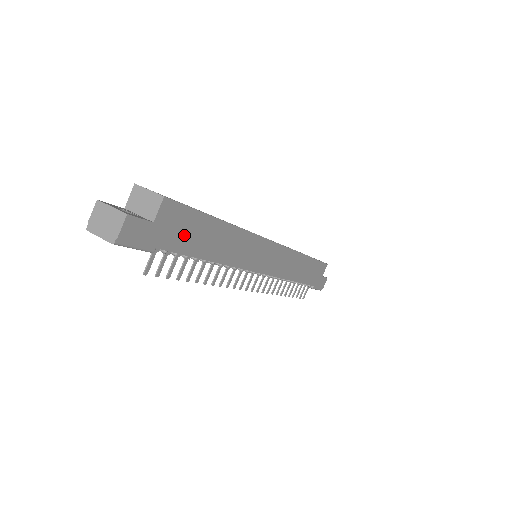
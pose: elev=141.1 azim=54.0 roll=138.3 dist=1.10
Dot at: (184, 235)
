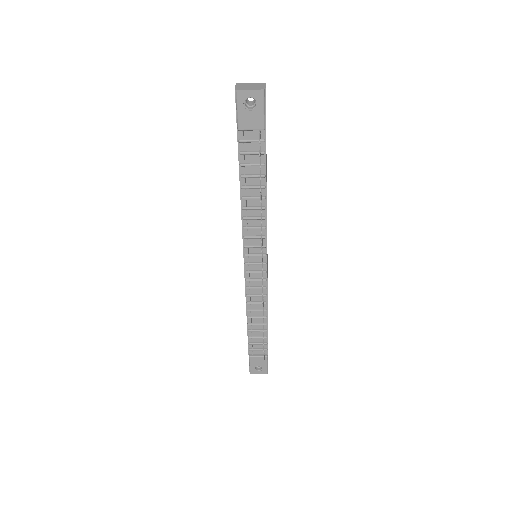
Dot at: occluded
